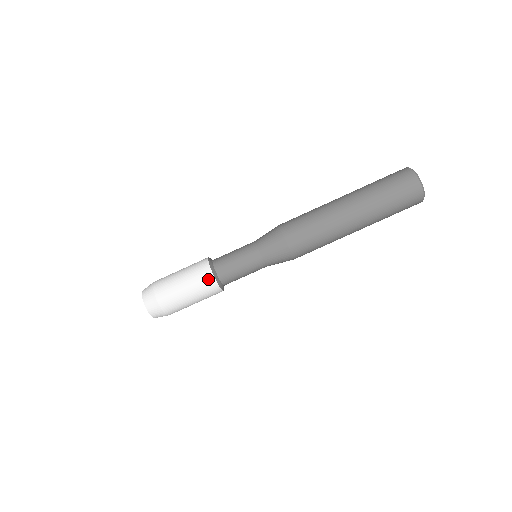
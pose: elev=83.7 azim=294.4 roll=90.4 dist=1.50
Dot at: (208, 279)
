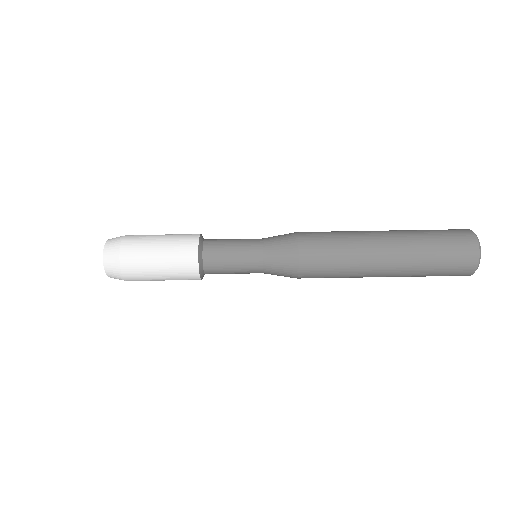
Dot at: (191, 268)
